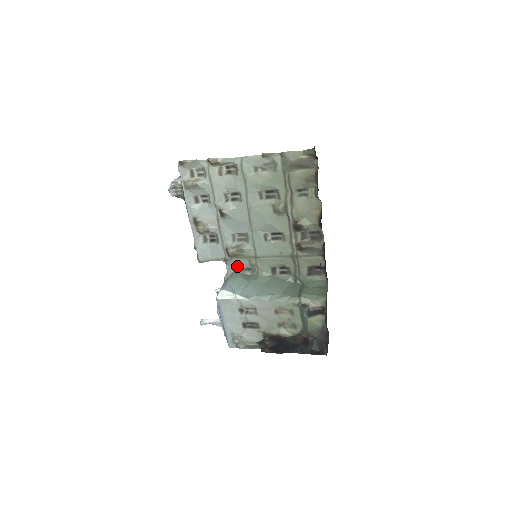
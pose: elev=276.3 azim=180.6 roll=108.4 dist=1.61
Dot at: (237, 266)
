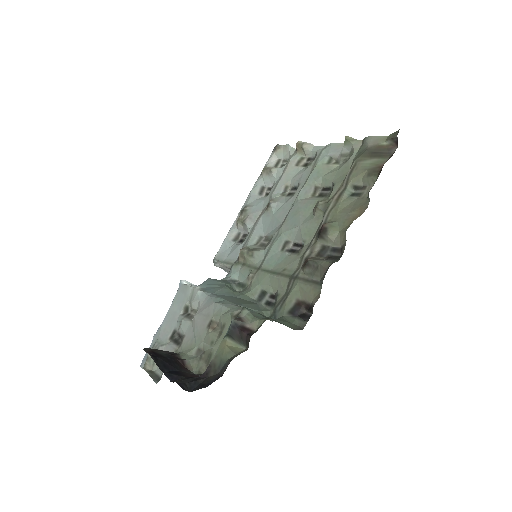
Dot at: (236, 277)
